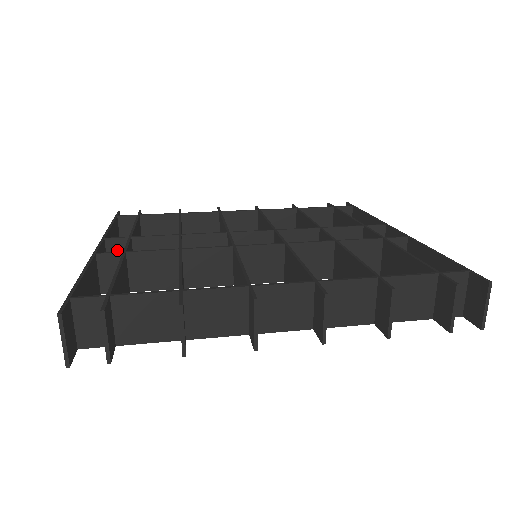
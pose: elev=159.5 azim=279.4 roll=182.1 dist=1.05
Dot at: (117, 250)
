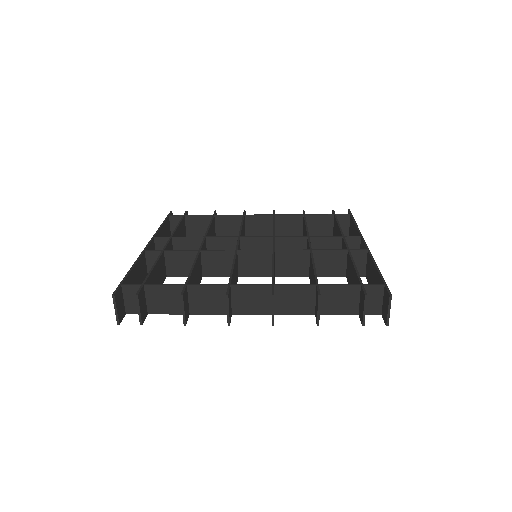
Dot at: (162, 245)
